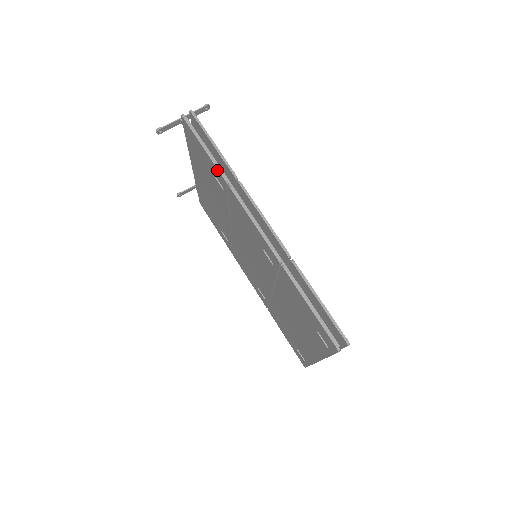
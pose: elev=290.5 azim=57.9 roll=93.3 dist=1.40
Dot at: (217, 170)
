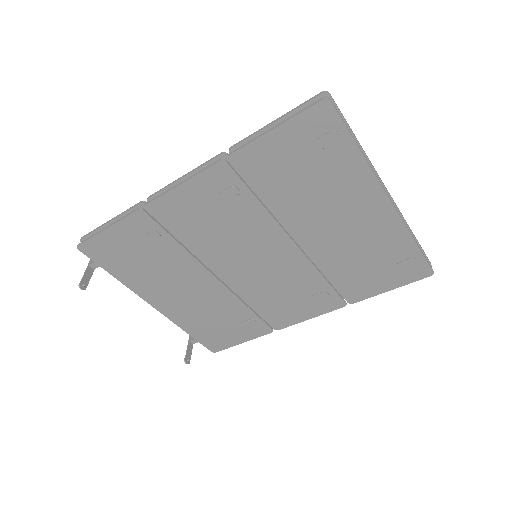
Dot at: (128, 219)
